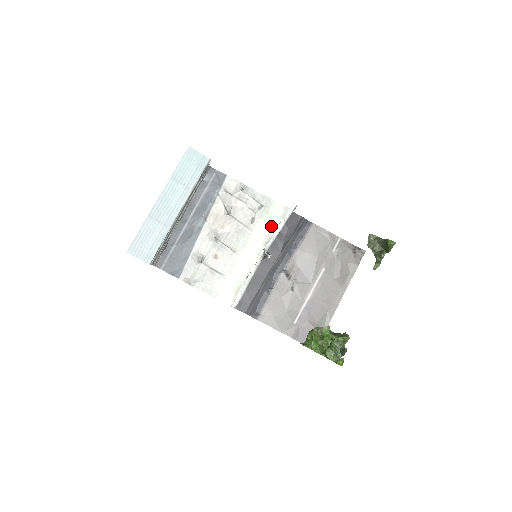
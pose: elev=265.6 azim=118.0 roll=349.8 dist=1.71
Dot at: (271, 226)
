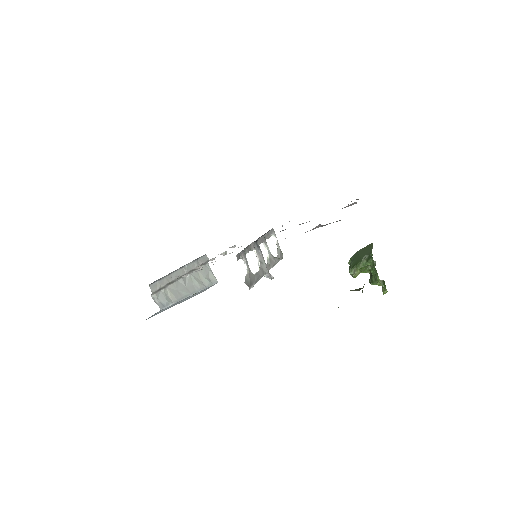
Dot at: occluded
